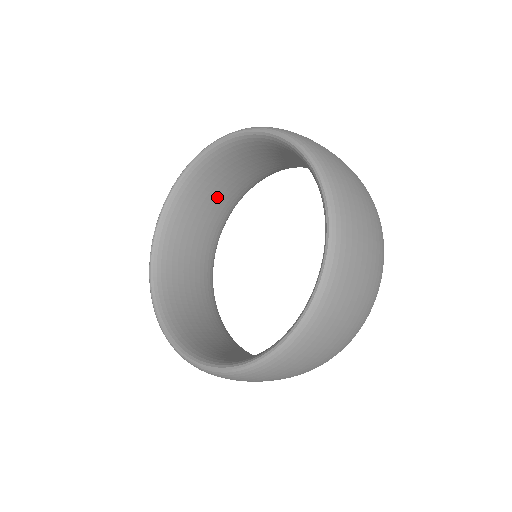
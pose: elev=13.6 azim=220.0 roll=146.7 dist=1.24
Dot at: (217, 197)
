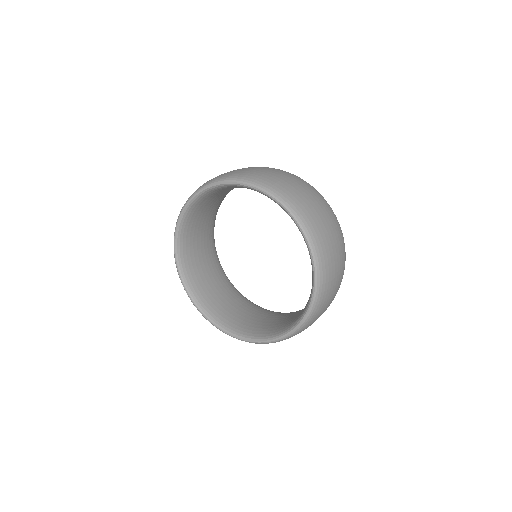
Dot at: occluded
